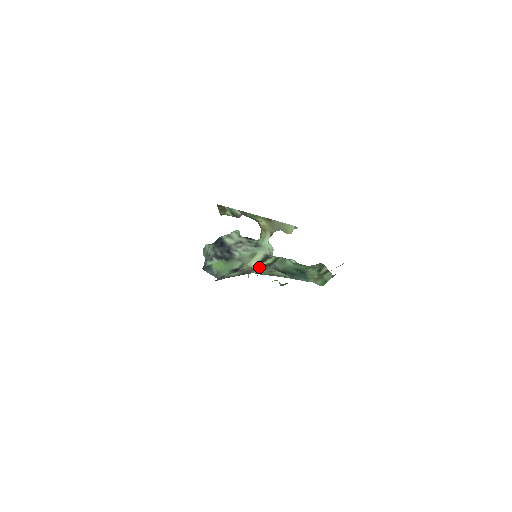
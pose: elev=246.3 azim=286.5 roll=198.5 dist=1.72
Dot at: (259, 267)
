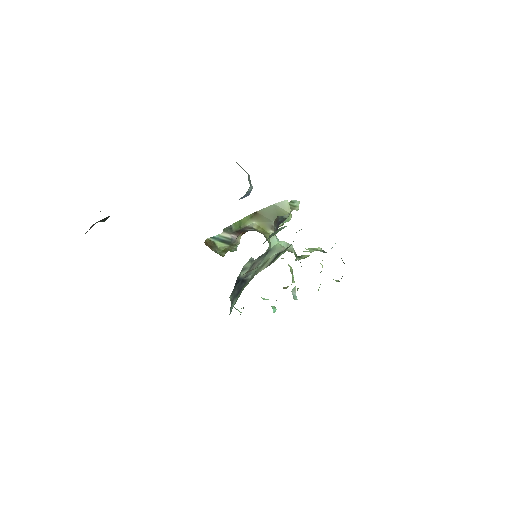
Dot at: occluded
